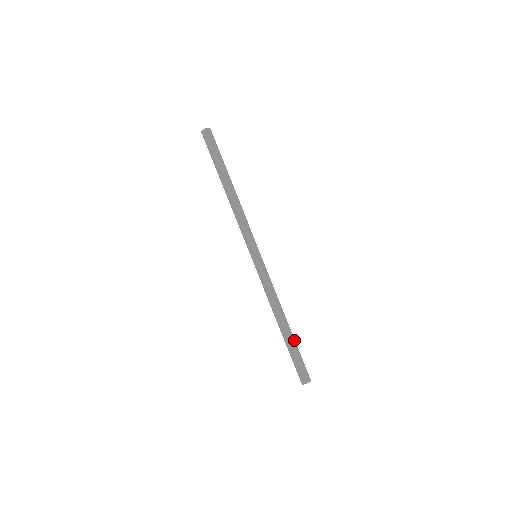
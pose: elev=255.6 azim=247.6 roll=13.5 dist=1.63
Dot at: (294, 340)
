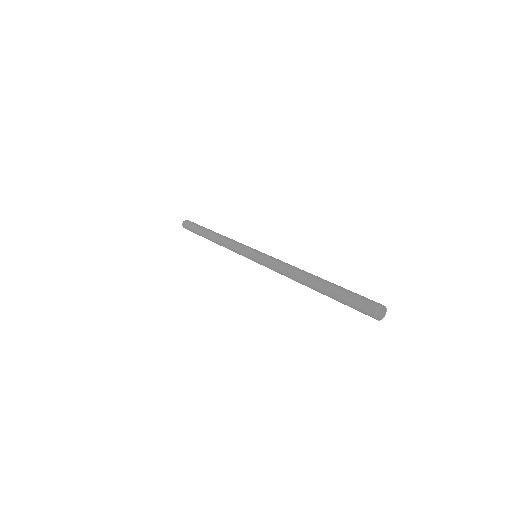
Dot at: (333, 284)
